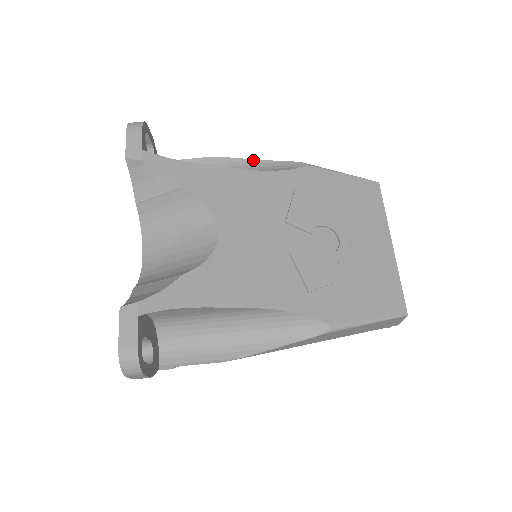
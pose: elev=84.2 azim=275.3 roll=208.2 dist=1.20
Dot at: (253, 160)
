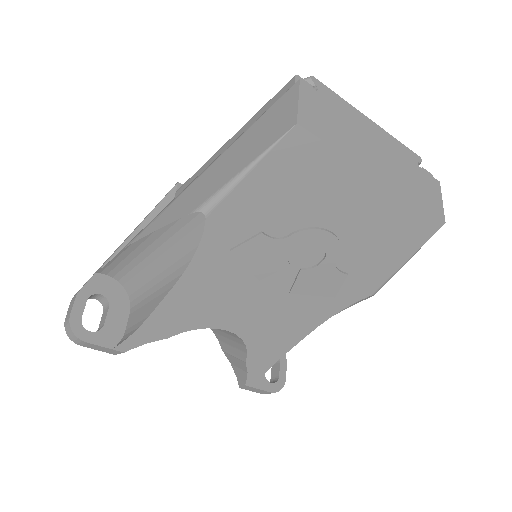
Dot at: (153, 234)
